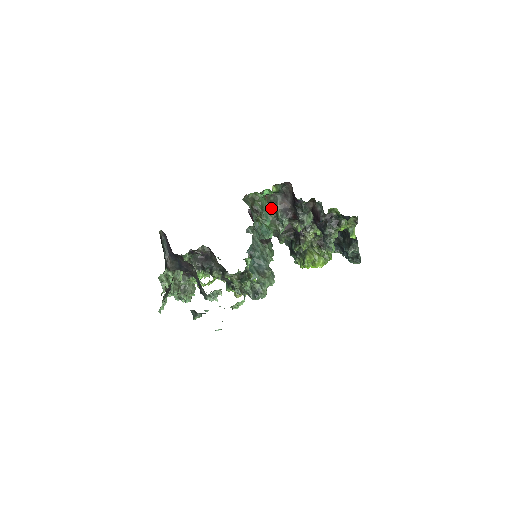
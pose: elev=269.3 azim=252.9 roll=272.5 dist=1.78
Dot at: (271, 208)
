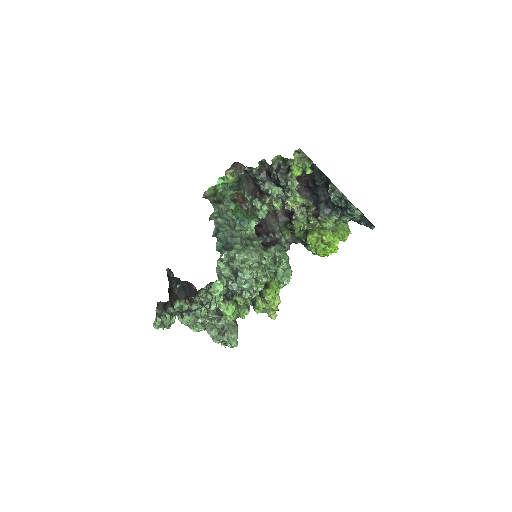
Dot at: (245, 201)
